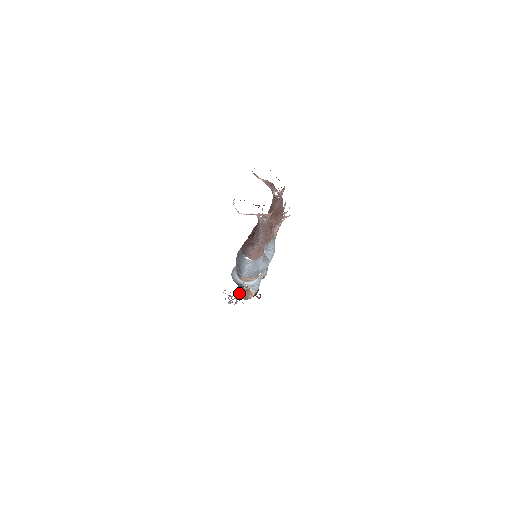
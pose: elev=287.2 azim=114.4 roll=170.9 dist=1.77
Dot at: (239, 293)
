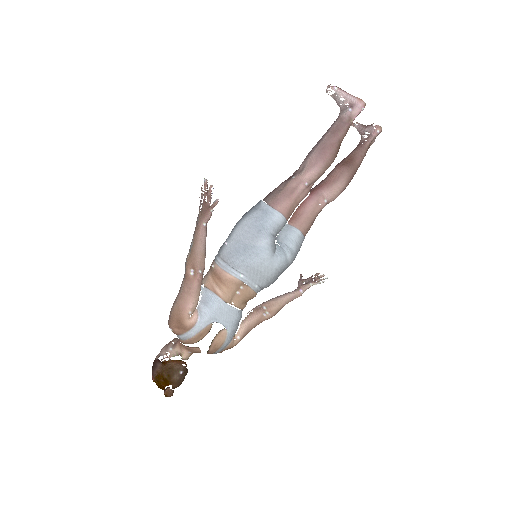
Dot at: (205, 238)
